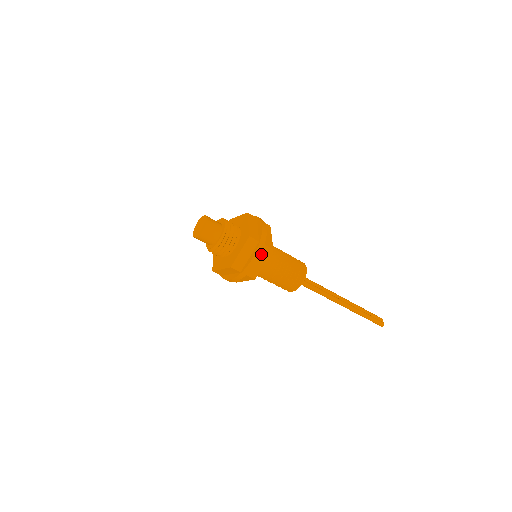
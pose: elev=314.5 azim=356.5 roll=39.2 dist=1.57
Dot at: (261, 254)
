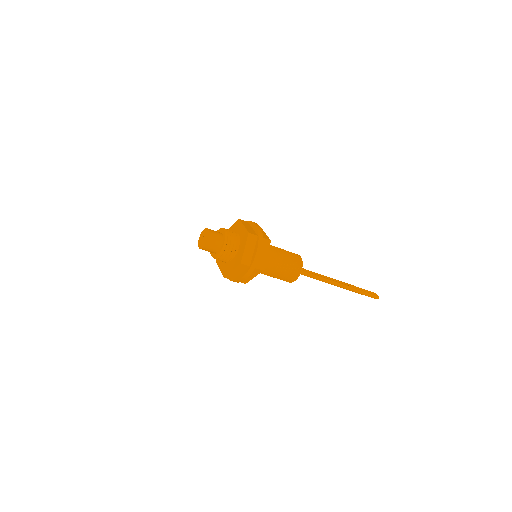
Dot at: (262, 247)
